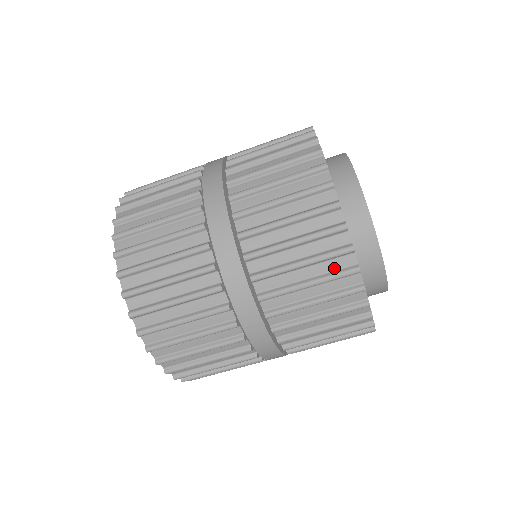
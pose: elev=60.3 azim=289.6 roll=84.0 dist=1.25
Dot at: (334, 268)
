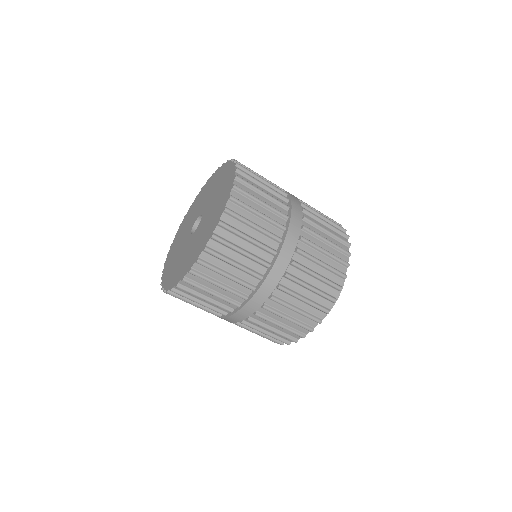
Dot at: (305, 321)
